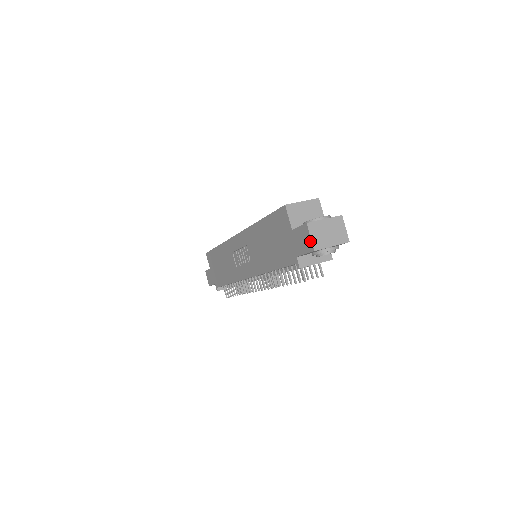
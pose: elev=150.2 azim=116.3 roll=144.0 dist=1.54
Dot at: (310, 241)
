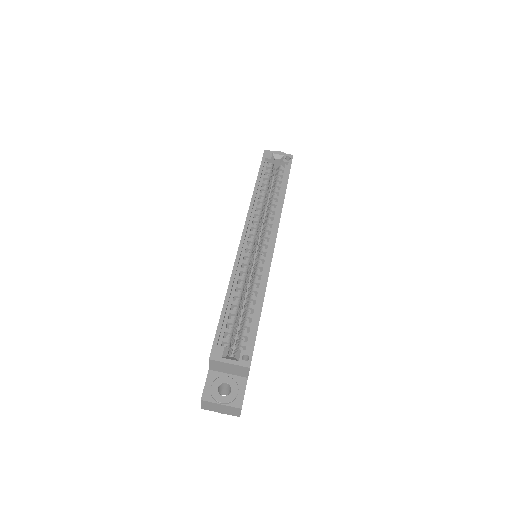
Dot at: (201, 403)
